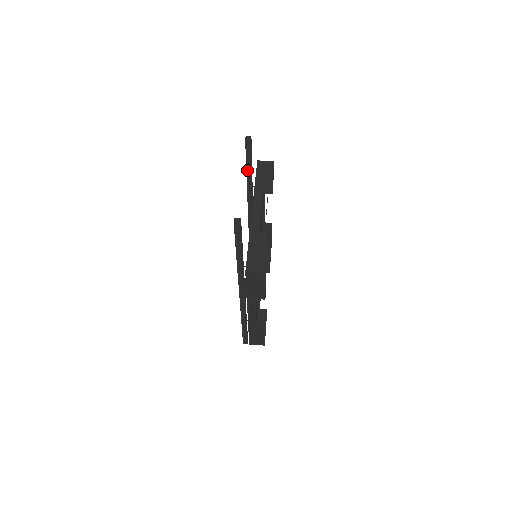
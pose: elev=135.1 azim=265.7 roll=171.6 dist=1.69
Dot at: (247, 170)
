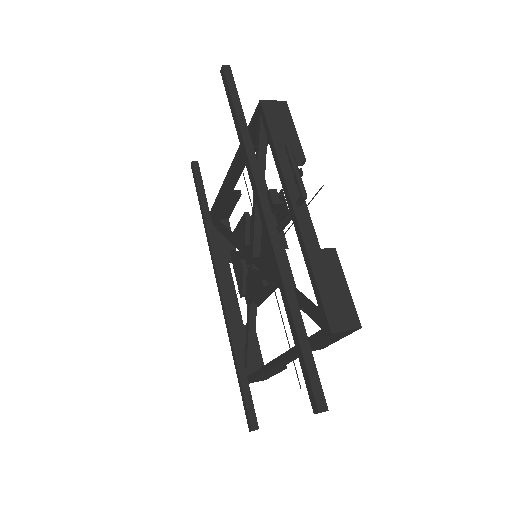
Dot at: (201, 200)
